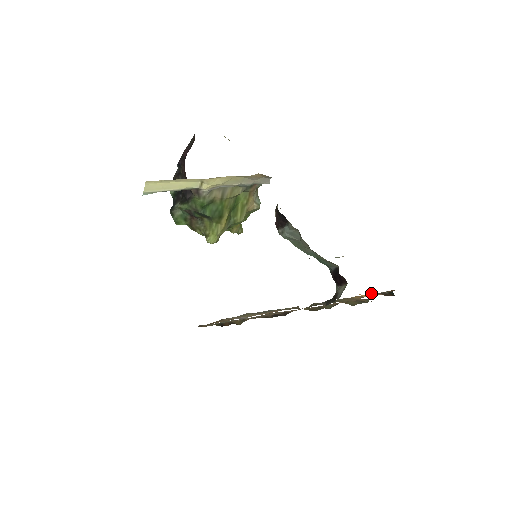
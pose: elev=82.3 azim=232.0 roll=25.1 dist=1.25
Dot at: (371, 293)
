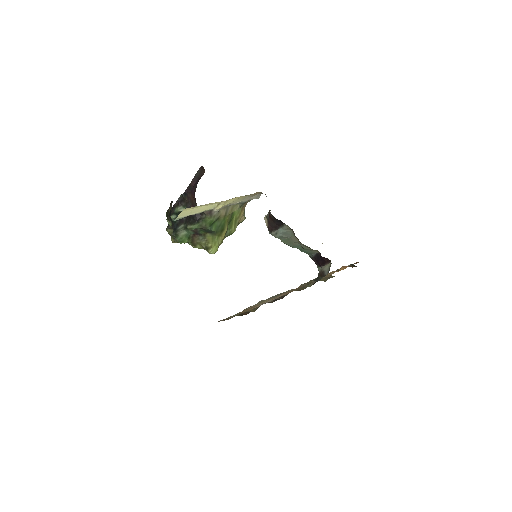
Dot at: (342, 267)
